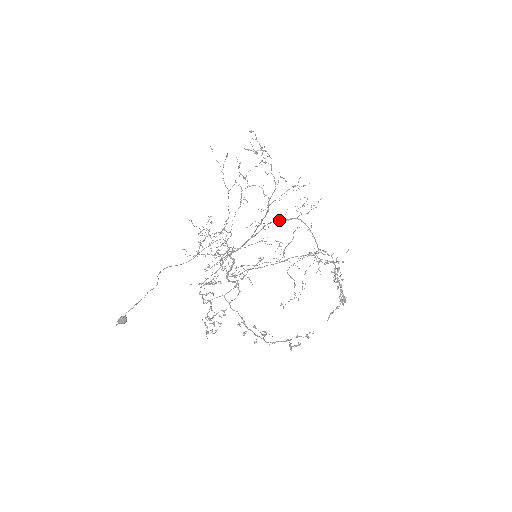
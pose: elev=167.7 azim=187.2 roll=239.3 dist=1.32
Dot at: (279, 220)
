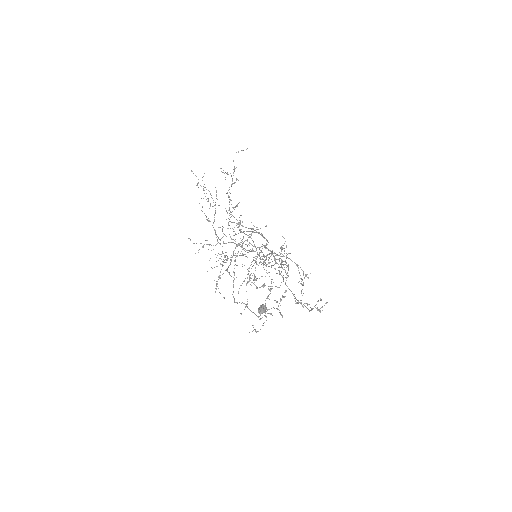
Dot at: (240, 232)
